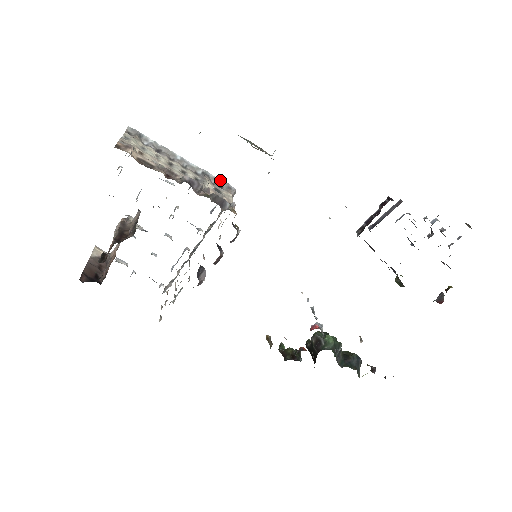
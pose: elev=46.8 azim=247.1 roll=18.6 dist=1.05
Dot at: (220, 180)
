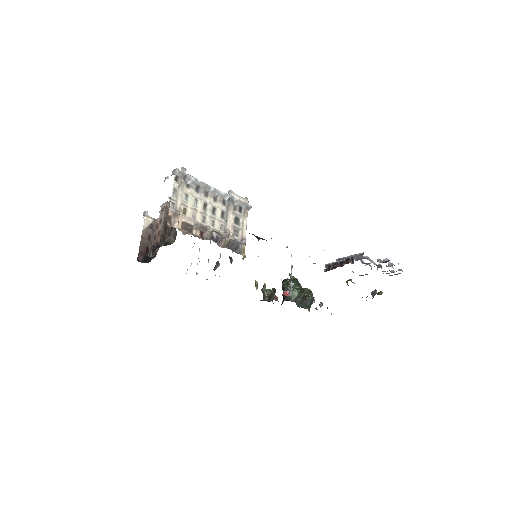
Dot at: (241, 202)
